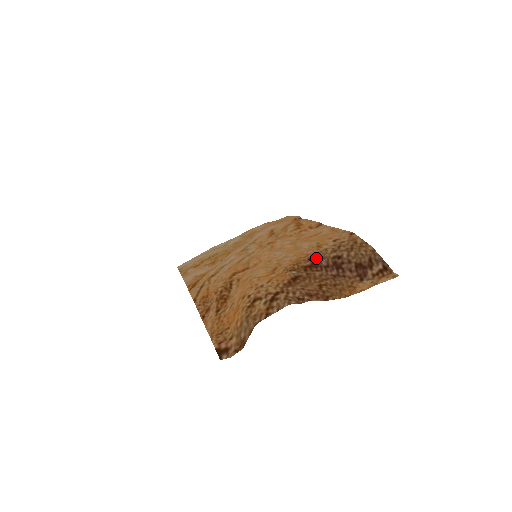
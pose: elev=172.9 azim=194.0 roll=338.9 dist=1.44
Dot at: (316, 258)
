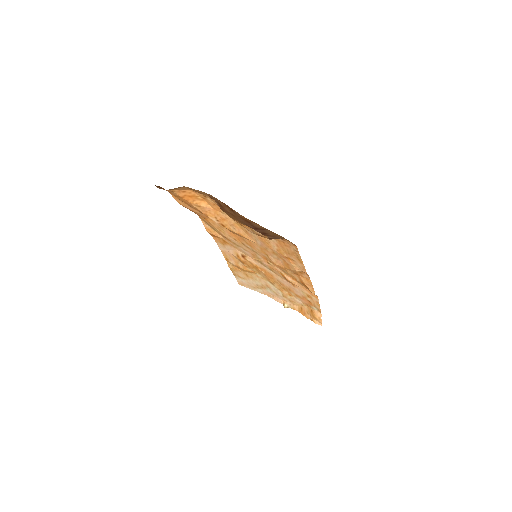
Dot at: (257, 224)
